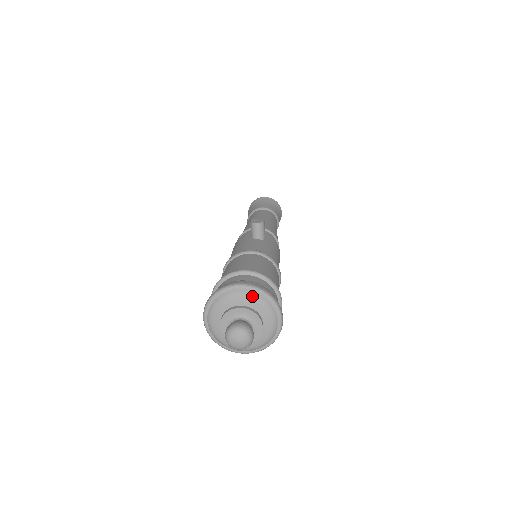
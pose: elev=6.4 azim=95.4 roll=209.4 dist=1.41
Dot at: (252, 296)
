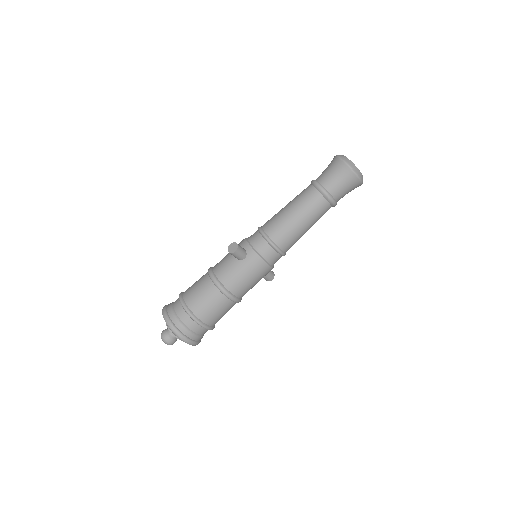
Dot at: occluded
